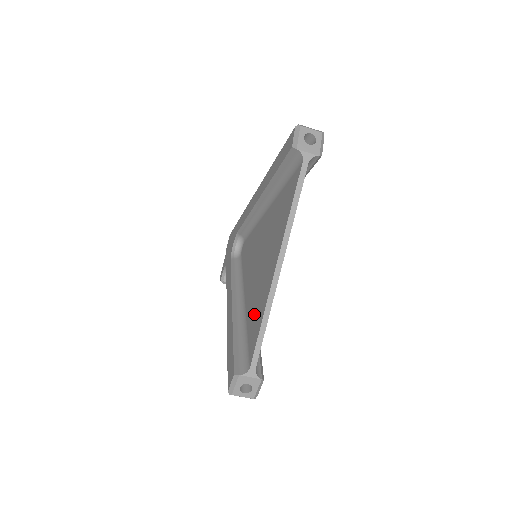
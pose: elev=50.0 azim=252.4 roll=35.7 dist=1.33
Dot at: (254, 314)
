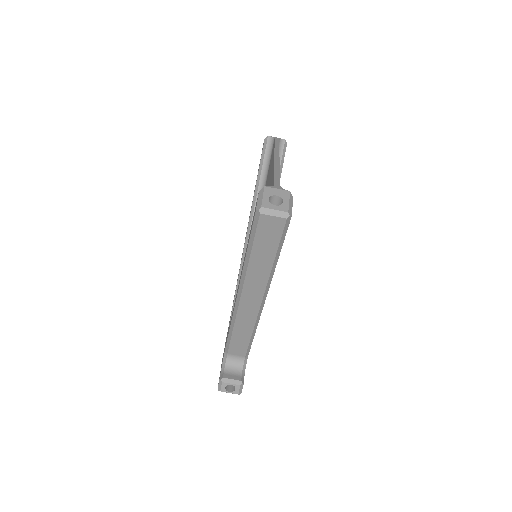
Dot at: occluded
